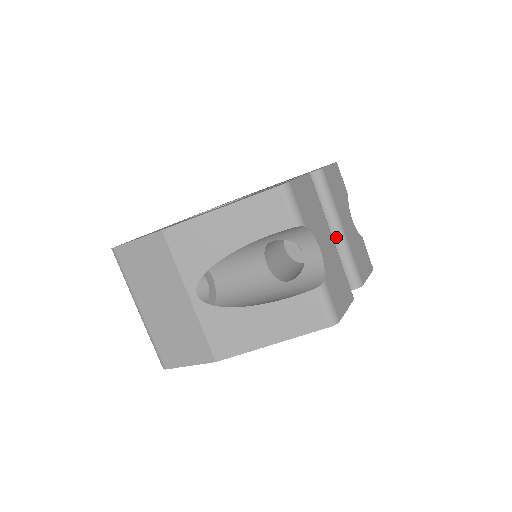
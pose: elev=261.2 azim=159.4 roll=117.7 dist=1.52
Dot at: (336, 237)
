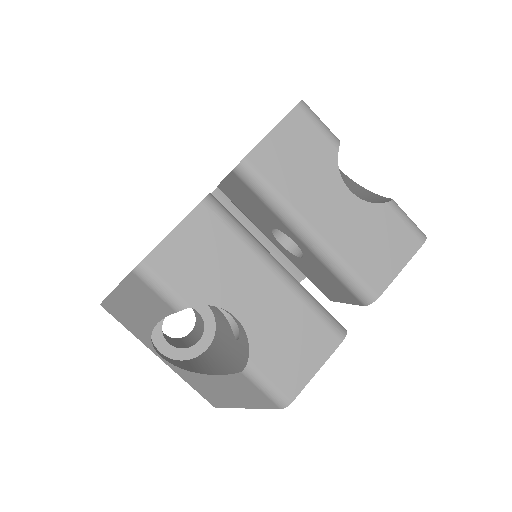
Dot at: (308, 246)
